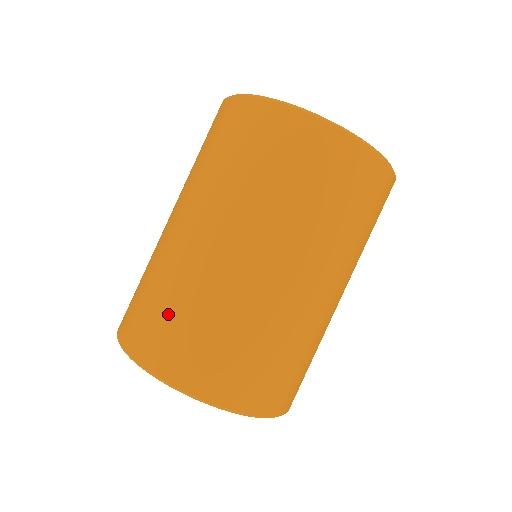
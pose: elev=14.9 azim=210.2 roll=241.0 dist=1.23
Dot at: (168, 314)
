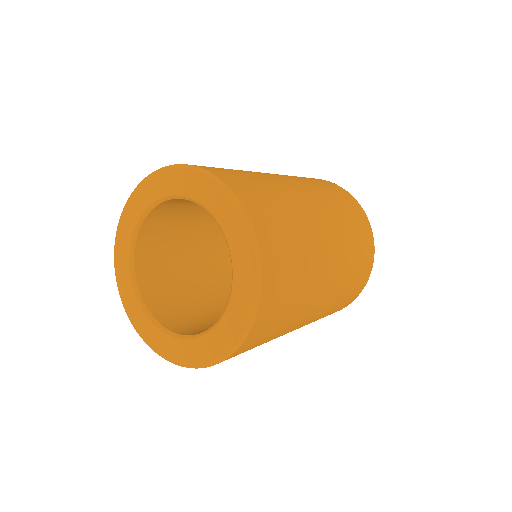
Dot at: (254, 181)
